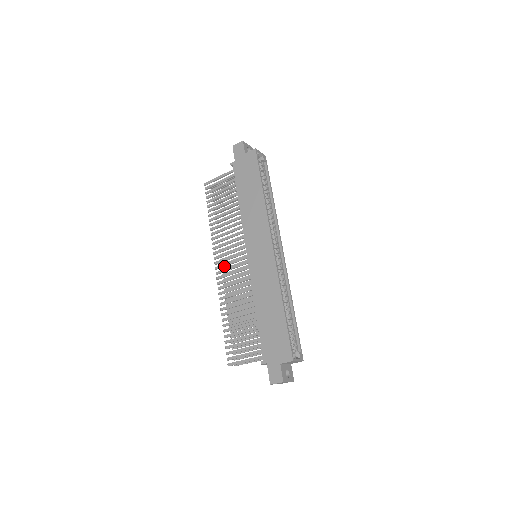
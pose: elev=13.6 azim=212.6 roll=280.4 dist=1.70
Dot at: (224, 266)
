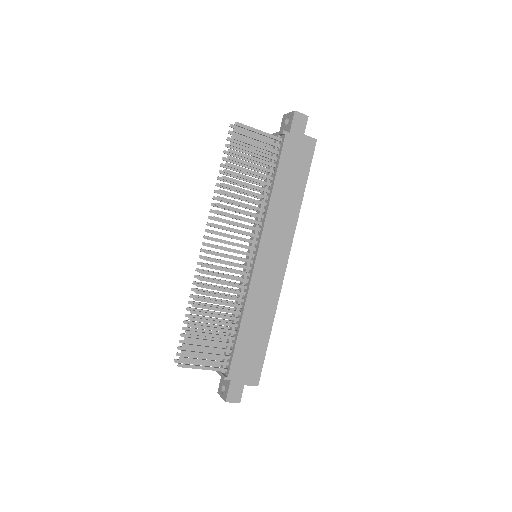
Dot at: (220, 249)
